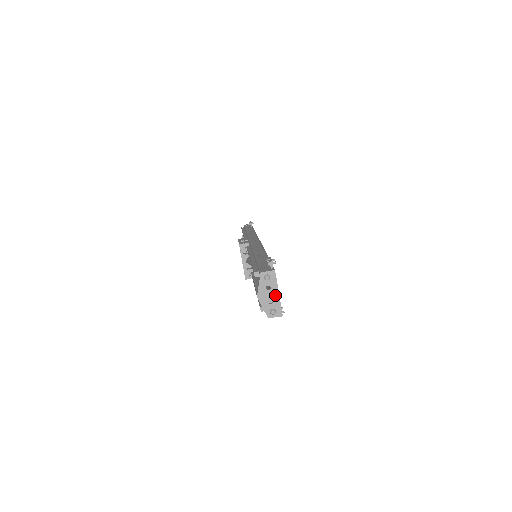
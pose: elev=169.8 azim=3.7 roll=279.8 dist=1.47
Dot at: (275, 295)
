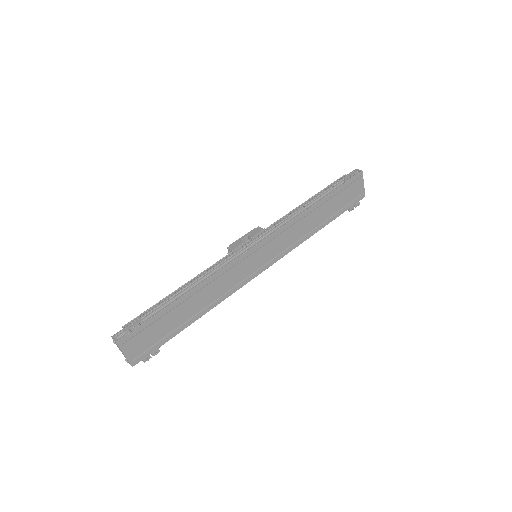
Dot at: (123, 354)
